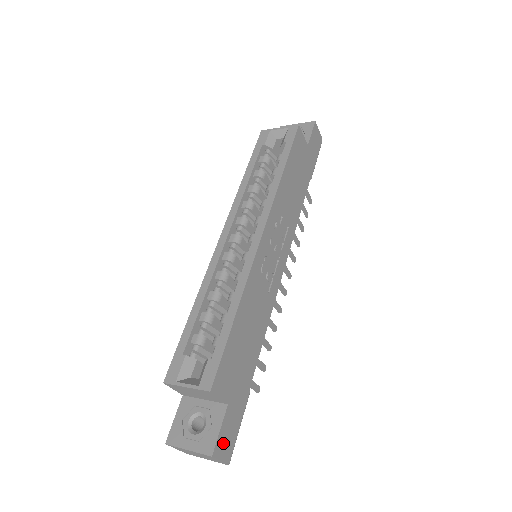
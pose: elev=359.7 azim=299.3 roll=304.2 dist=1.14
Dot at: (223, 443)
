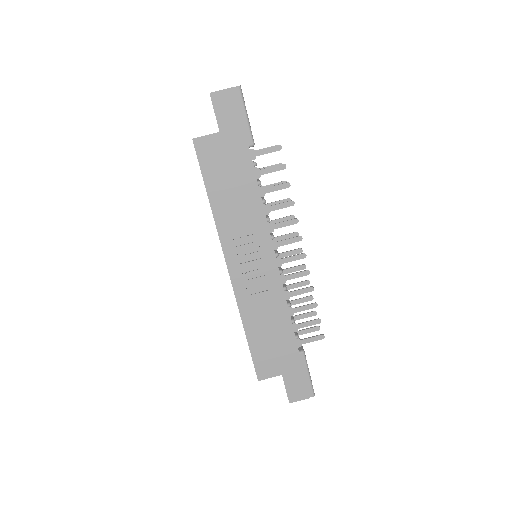
Dot at: (295, 392)
